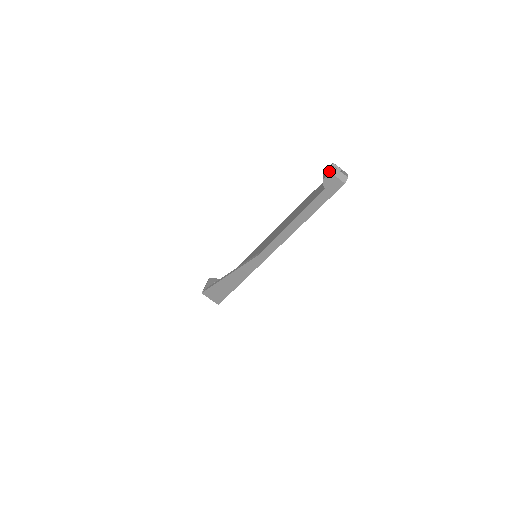
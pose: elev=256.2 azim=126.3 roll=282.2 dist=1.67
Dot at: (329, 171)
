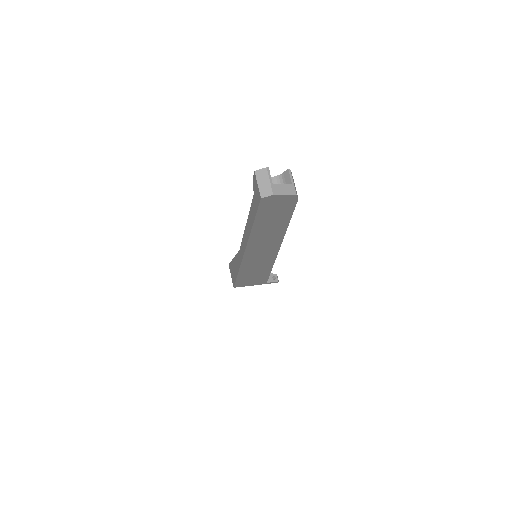
Dot at: (262, 171)
